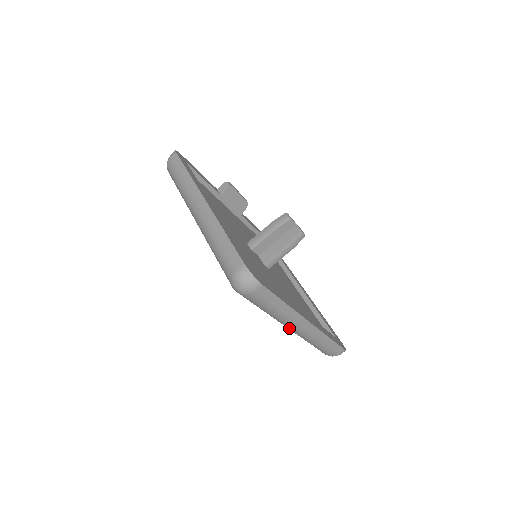
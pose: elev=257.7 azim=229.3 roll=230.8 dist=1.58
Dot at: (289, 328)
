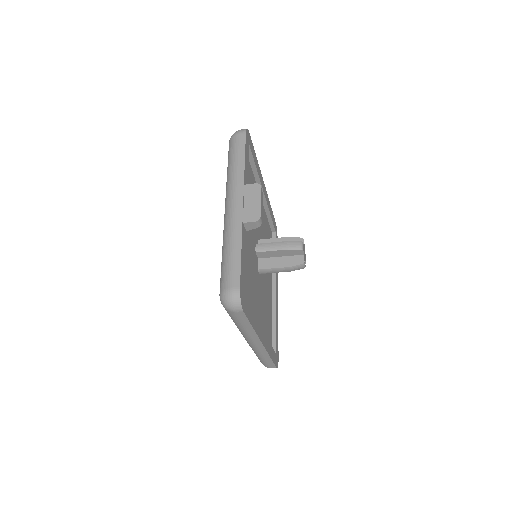
Dot at: occluded
